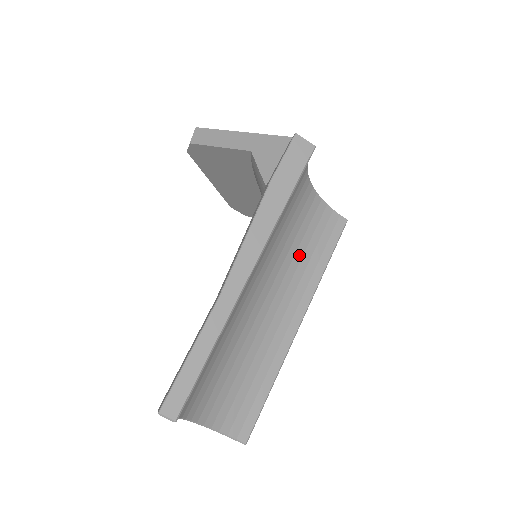
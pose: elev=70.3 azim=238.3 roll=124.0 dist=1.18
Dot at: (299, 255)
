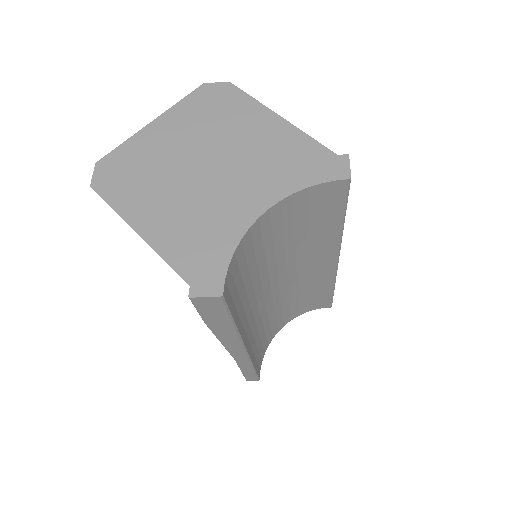
Dot at: (301, 238)
